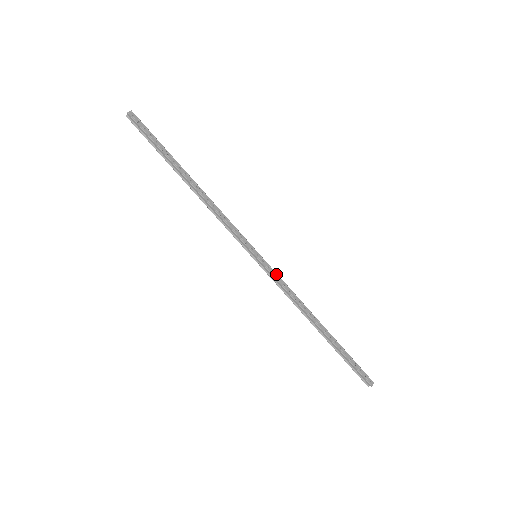
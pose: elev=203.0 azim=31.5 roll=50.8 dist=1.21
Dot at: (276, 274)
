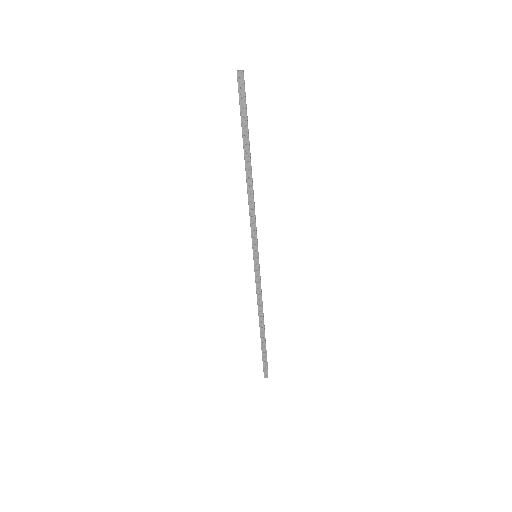
Dot at: (259, 278)
